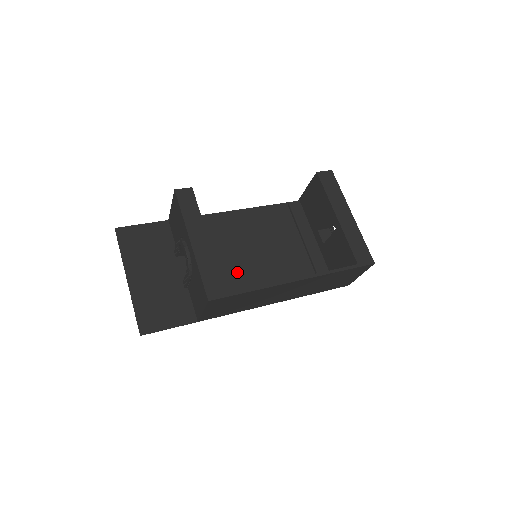
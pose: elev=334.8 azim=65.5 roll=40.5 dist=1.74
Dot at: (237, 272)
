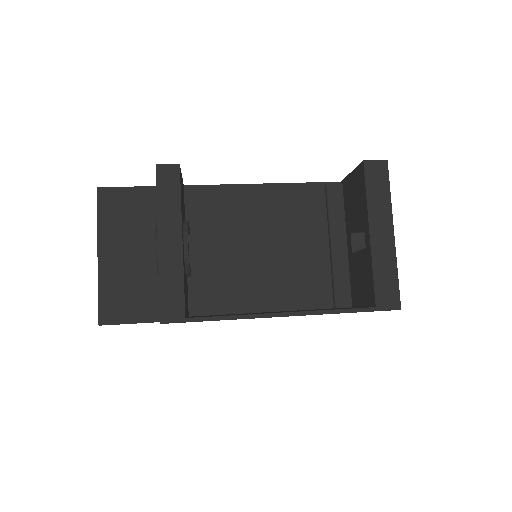
Dot at: (231, 268)
